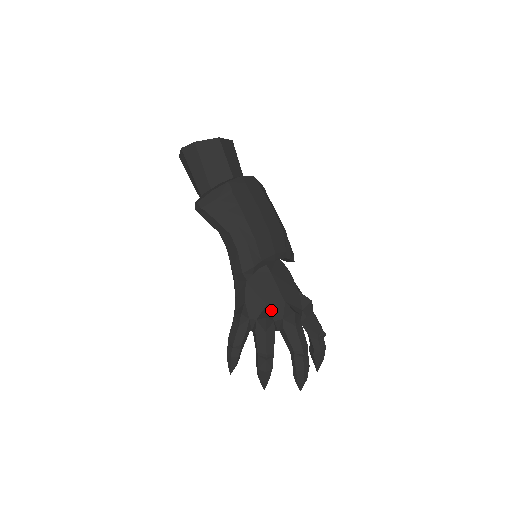
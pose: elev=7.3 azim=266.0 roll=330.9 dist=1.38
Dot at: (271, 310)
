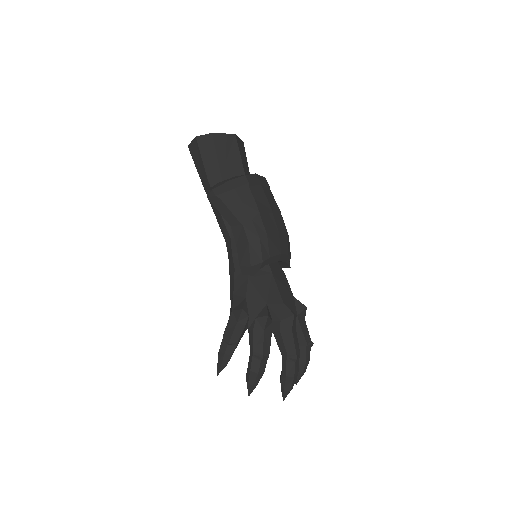
Dot at: (270, 310)
